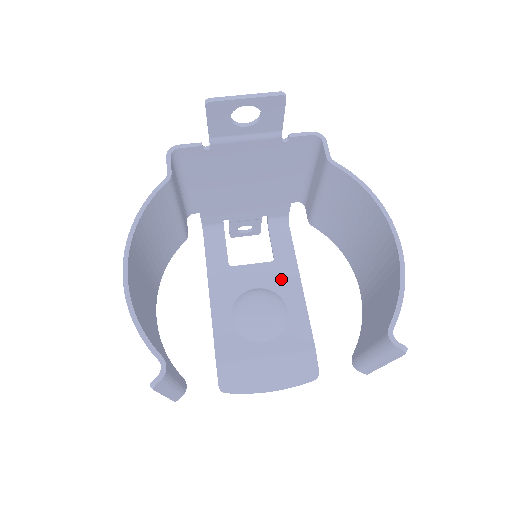
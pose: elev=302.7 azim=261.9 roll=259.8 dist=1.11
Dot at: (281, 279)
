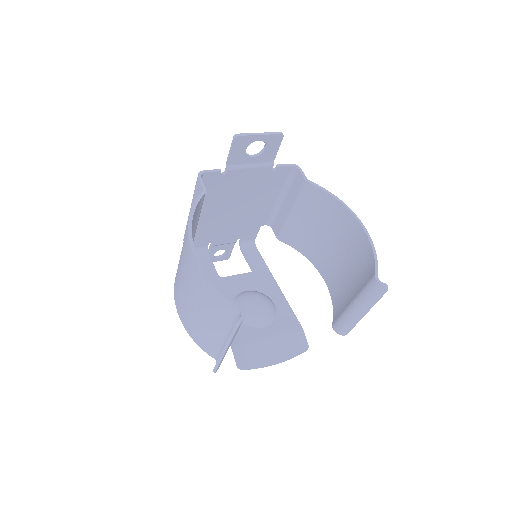
Dot at: (262, 283)
